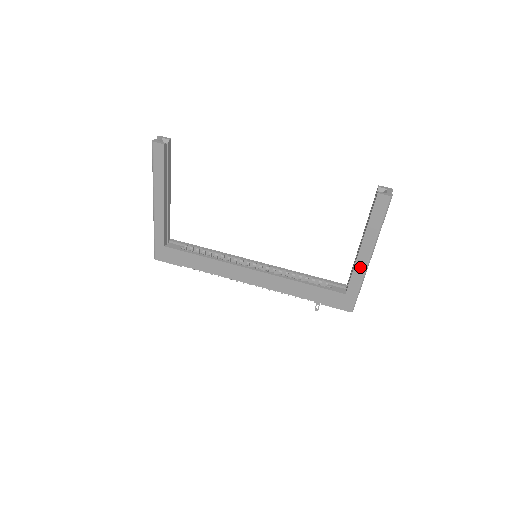
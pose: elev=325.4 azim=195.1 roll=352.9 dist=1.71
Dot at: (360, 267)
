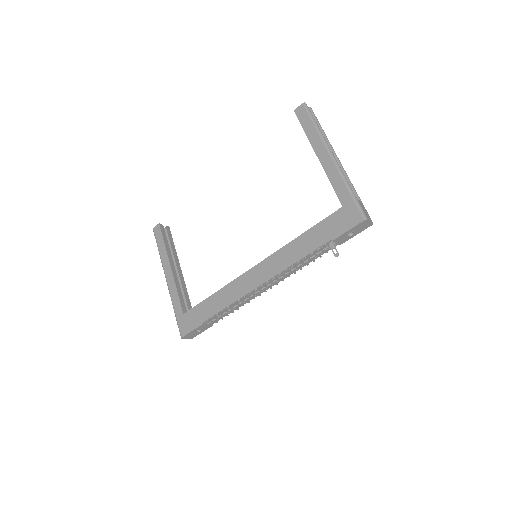
Dot at: (331, 170)
